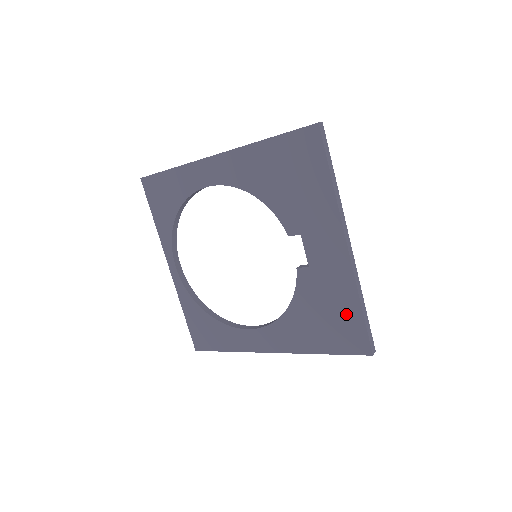
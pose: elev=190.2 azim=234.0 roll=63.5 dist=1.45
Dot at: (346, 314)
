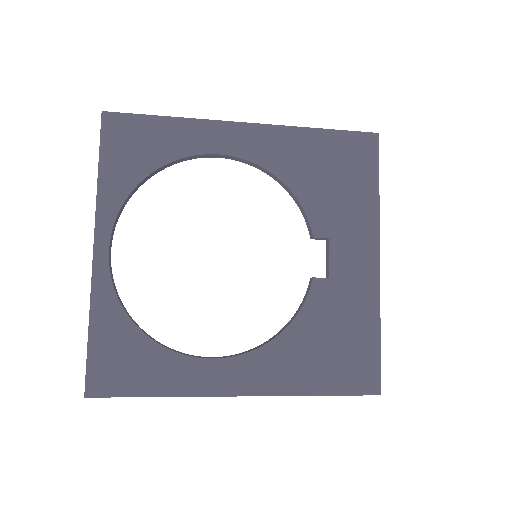
Dot at: (361, 341)
